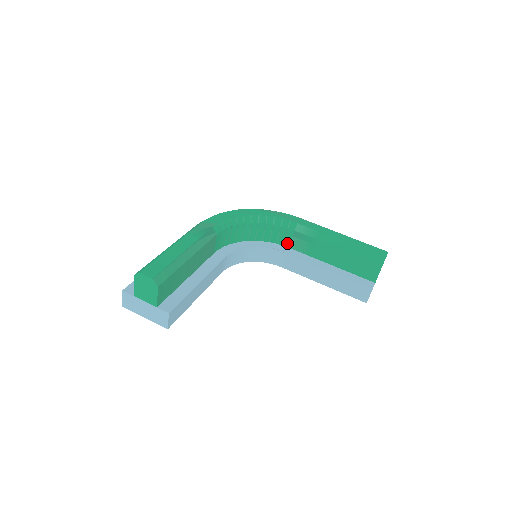
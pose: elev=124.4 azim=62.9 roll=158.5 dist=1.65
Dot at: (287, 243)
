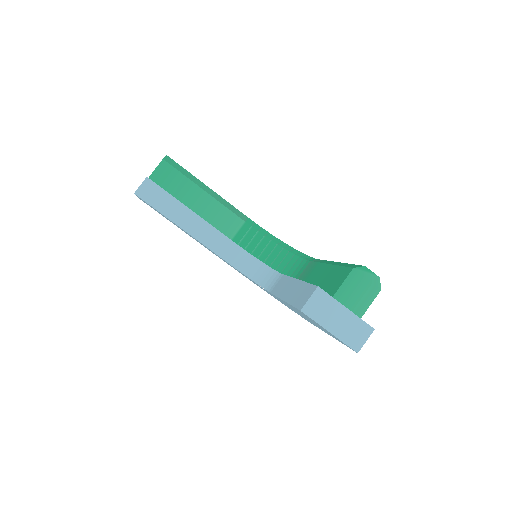
Dot at: (296, 278)
